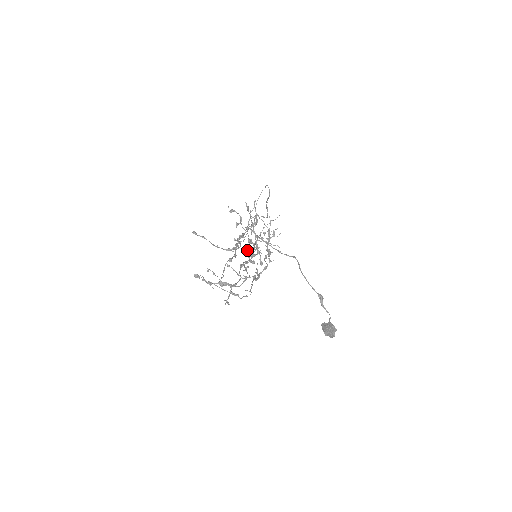
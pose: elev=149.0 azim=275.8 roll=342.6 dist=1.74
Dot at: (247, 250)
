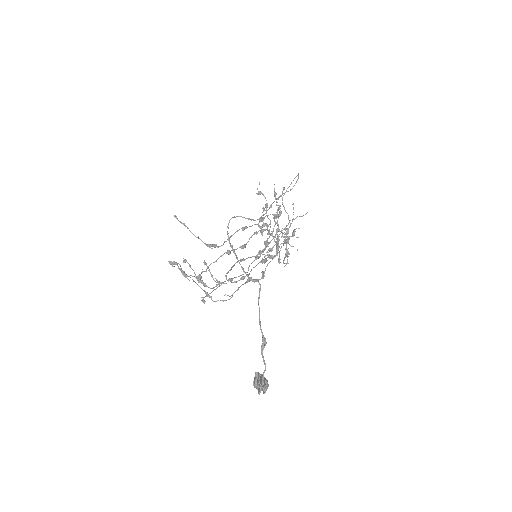
Dot at: (266, 242)
